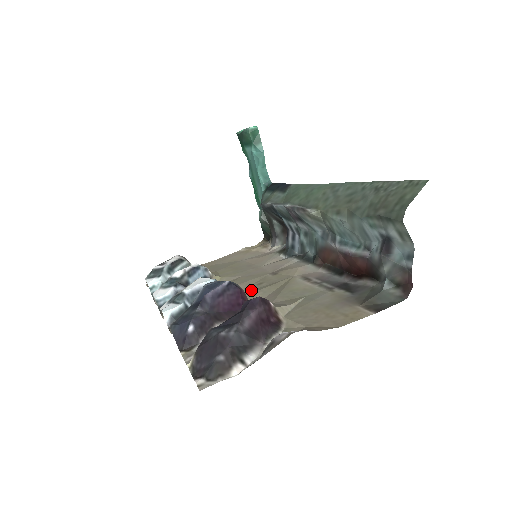
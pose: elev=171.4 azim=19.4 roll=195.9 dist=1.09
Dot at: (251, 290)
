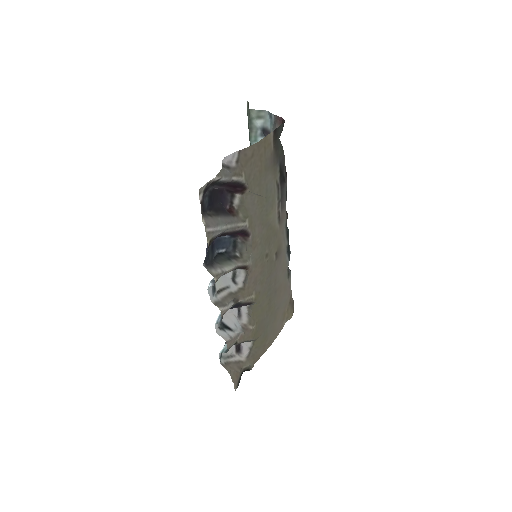
Dot at: (260, 255)
